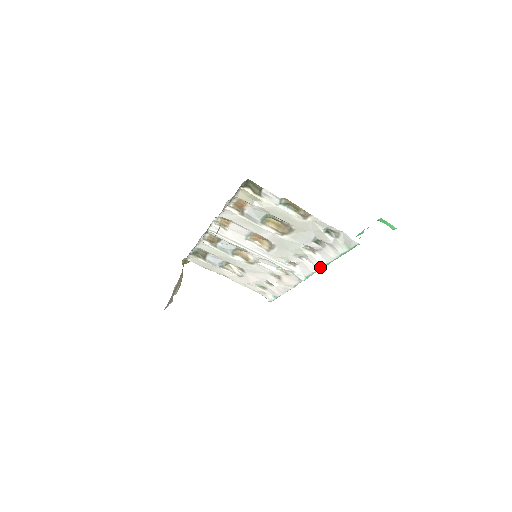
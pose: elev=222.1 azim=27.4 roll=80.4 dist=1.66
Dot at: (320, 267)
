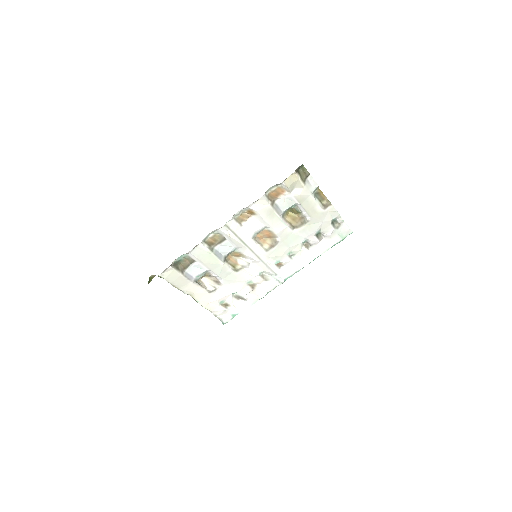
Dot at: (307, 263)
